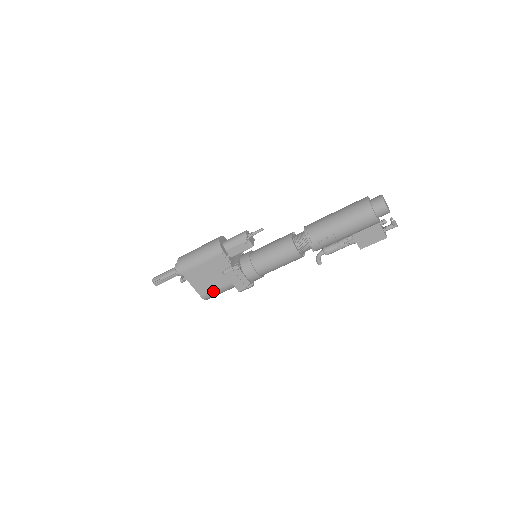
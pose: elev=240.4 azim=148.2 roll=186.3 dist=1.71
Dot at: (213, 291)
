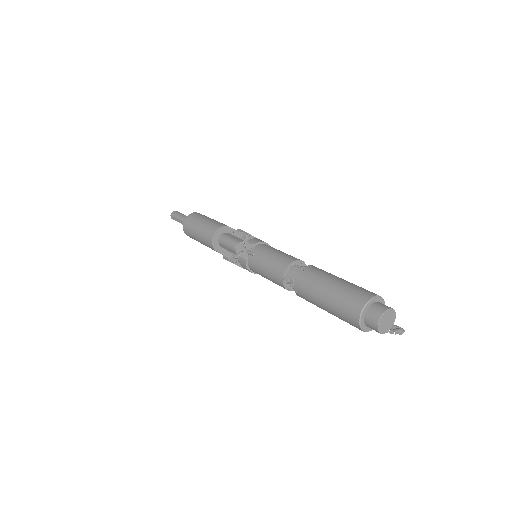
Dot at: occluded
